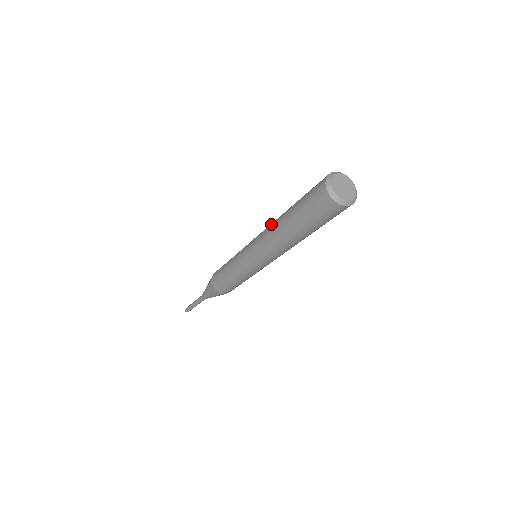
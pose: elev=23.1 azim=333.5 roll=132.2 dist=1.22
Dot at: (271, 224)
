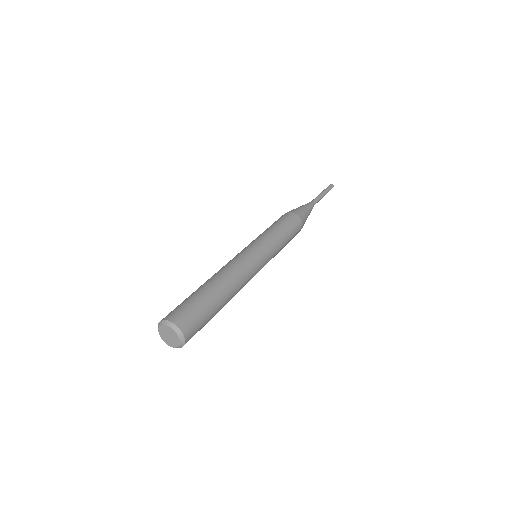
Dot at: occluded
